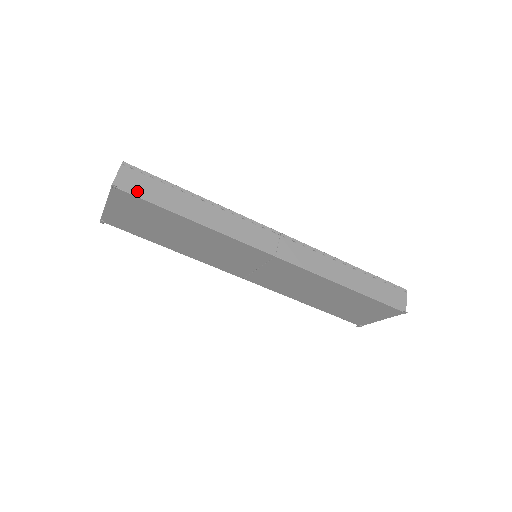
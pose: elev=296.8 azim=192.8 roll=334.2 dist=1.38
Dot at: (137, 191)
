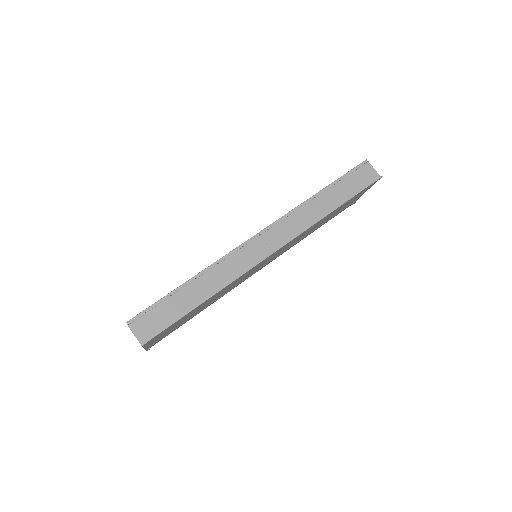
Dot at: (157, 328)
